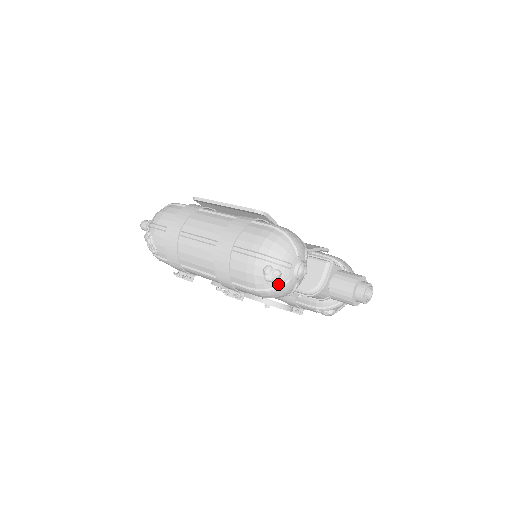
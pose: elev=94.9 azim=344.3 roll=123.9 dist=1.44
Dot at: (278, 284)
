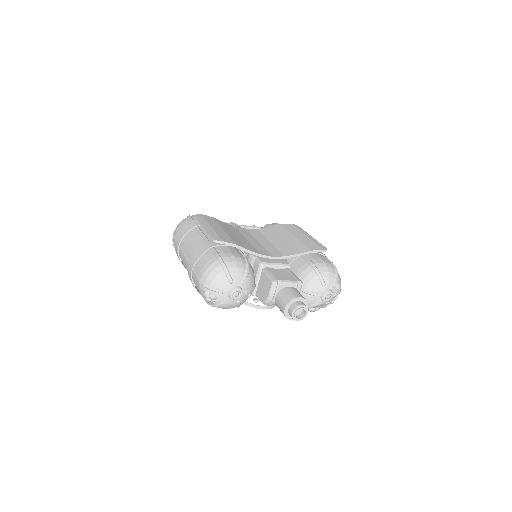
Dot at: (217, 303)
